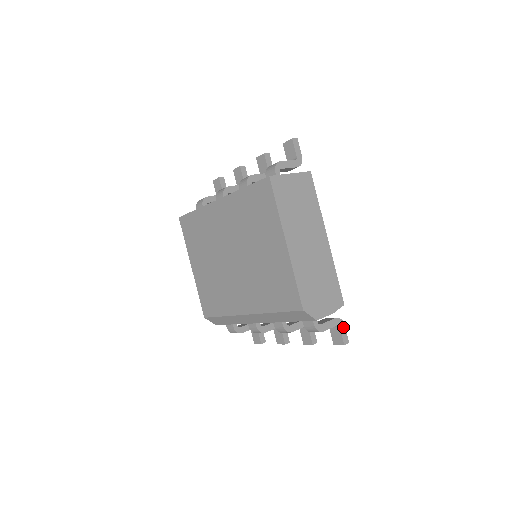
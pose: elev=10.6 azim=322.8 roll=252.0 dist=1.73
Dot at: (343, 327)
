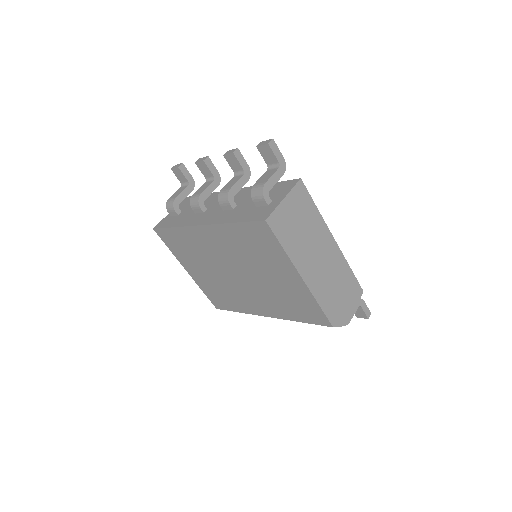
Dot at: (364, 304)
